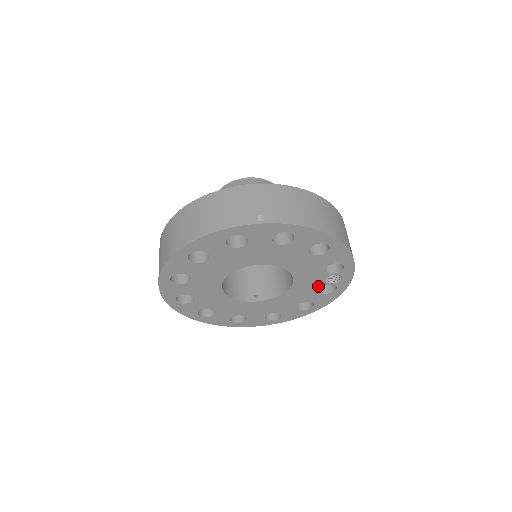
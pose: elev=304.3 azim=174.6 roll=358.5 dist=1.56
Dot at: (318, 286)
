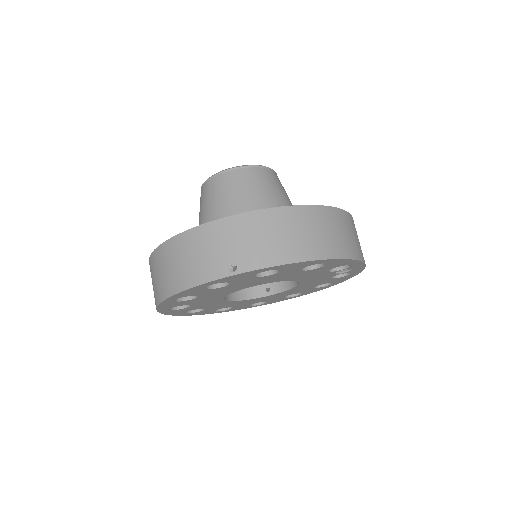
Dot at: (329, 277)
